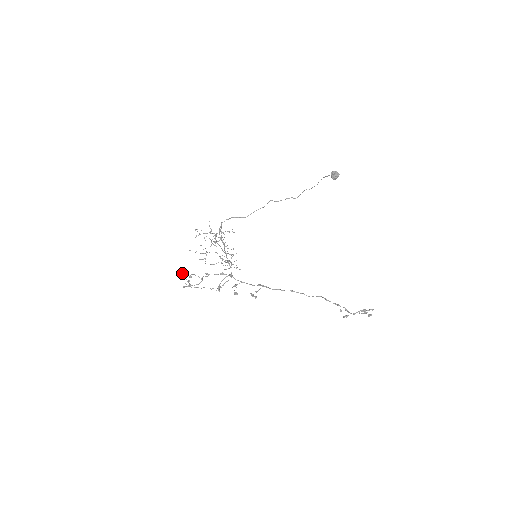
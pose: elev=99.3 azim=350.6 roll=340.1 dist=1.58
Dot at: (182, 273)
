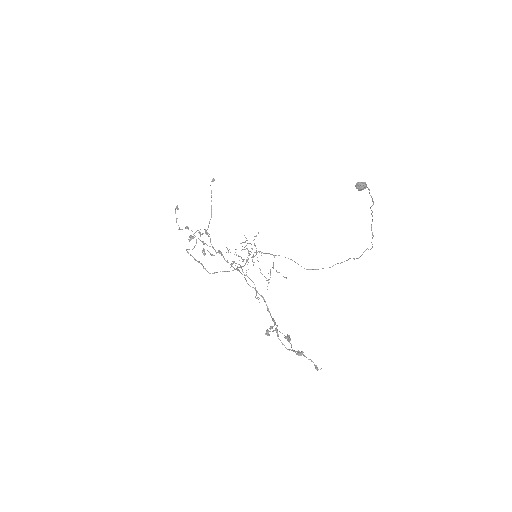
Dot at: (176, 206)
